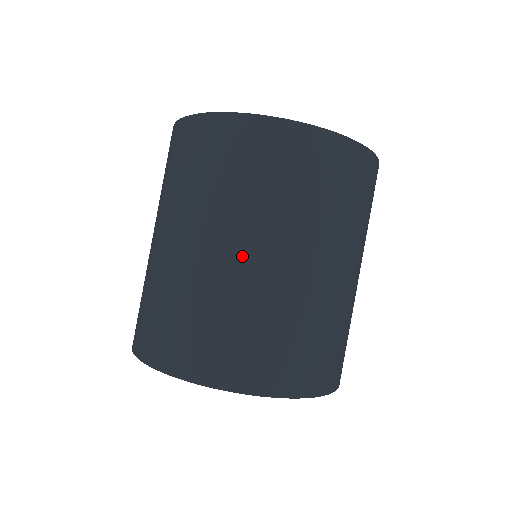
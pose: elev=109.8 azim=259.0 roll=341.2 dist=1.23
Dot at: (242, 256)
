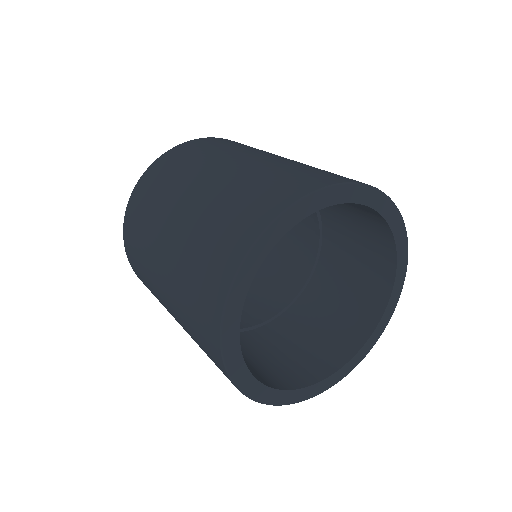
Dot at: (213, 177)
